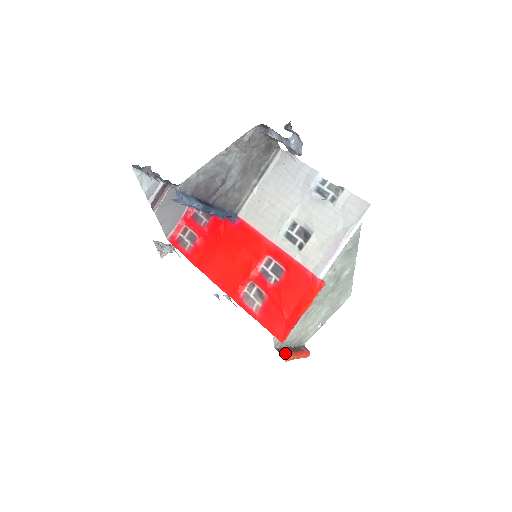
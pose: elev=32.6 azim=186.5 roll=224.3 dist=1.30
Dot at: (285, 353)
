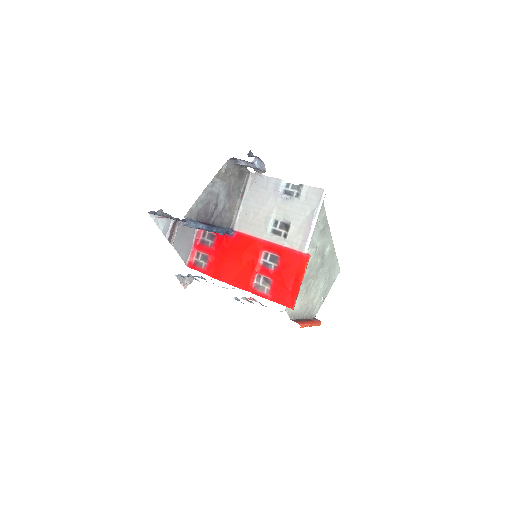
Dot at: (299, 322)
